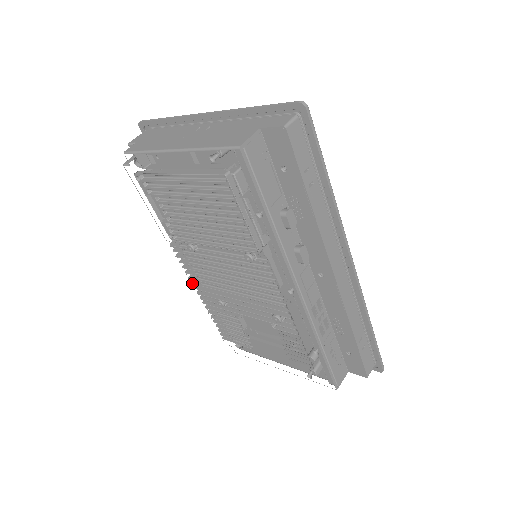
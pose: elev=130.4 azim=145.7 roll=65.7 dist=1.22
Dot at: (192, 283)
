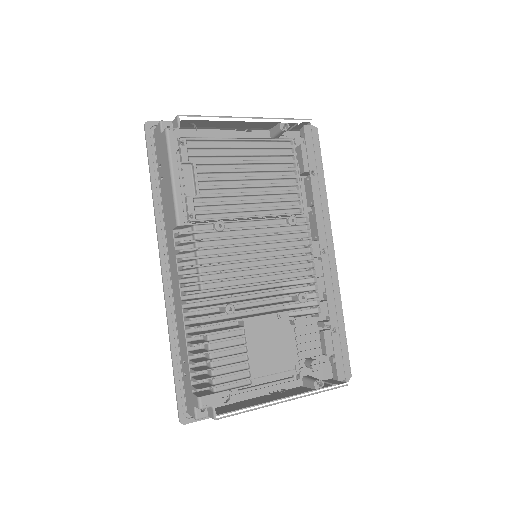
Dot at: (190, 291)
